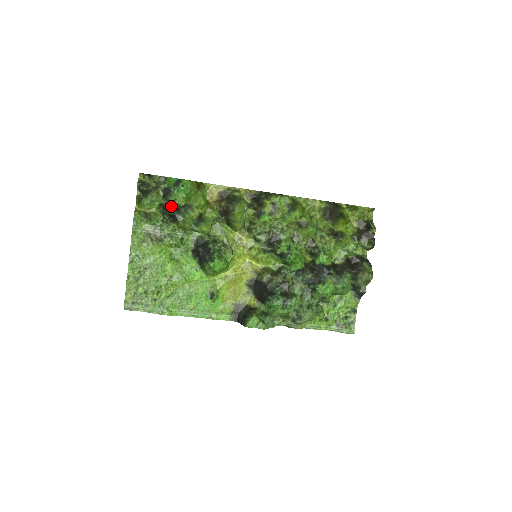
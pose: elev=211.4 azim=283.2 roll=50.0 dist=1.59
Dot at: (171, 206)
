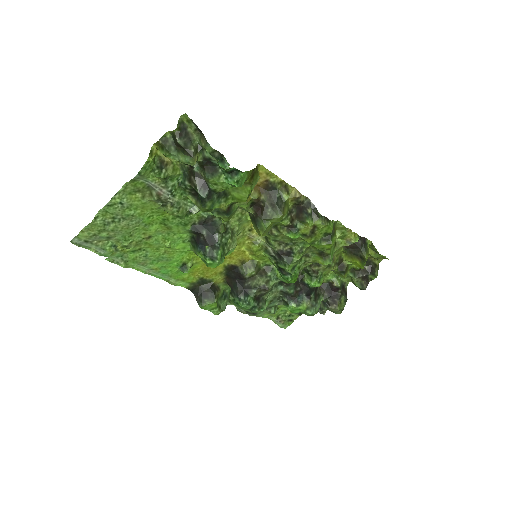
Dot at: (204, 183)
